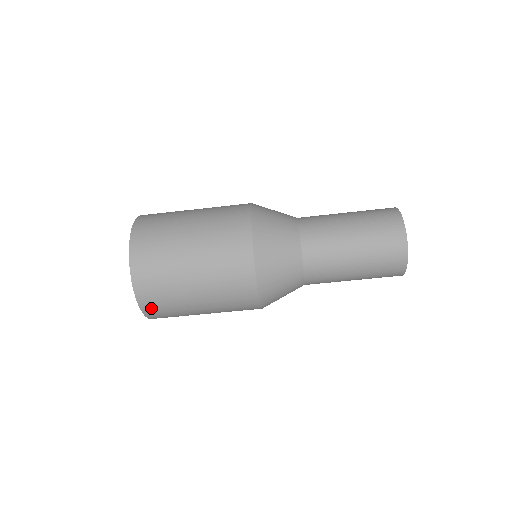
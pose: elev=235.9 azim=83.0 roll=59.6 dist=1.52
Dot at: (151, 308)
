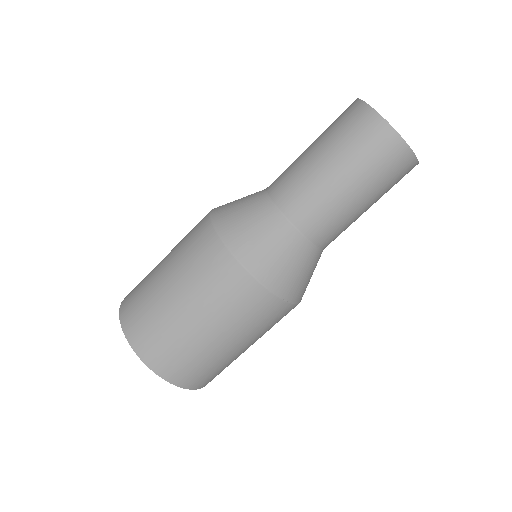
Dot at: (205, 382)
